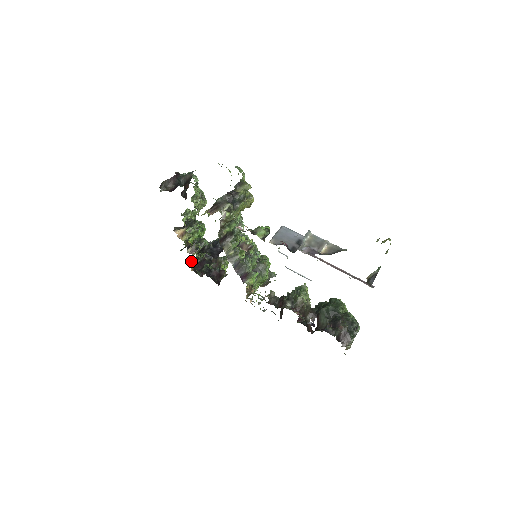
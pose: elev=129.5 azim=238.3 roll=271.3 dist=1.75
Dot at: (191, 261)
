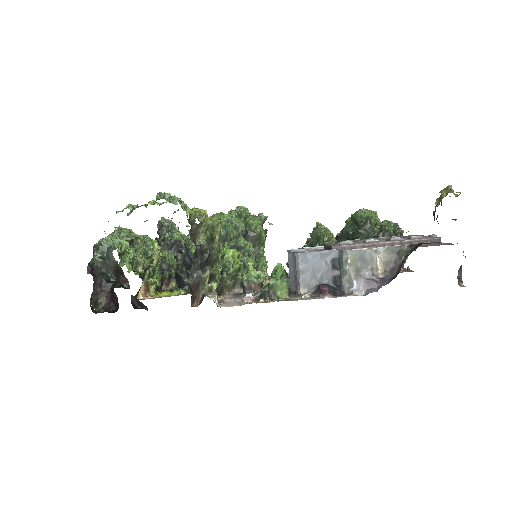
Dot at: occluded
